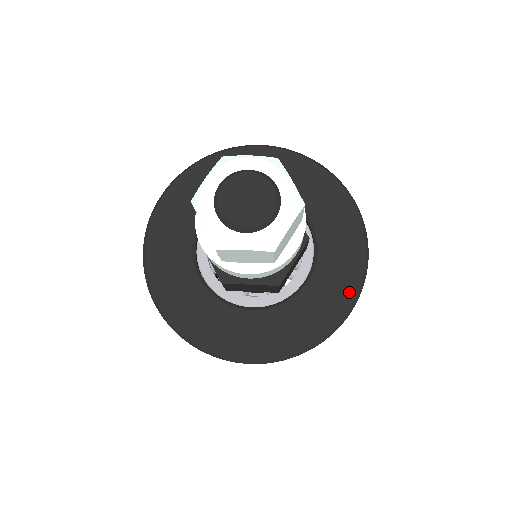
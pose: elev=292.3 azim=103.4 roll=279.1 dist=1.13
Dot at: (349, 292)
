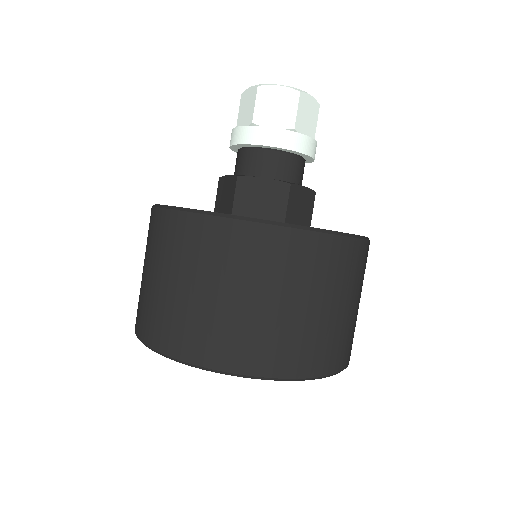
Dot at: occluded
